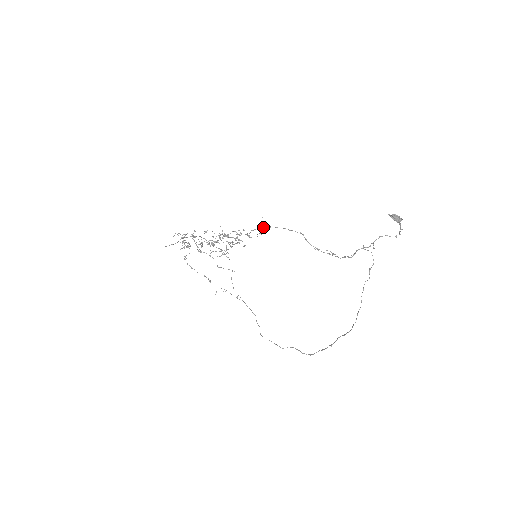
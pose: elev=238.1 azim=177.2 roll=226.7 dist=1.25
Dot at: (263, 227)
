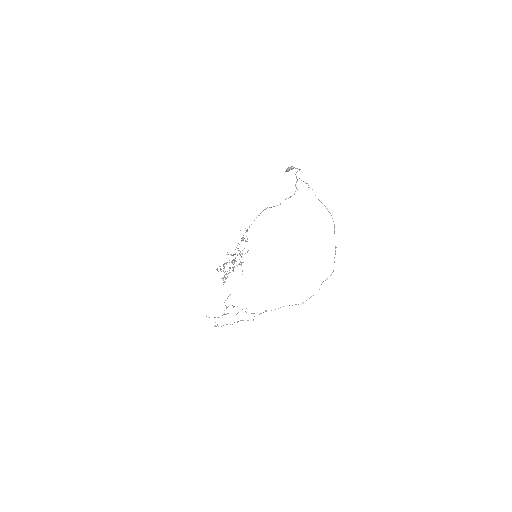
Dot at: occluded
